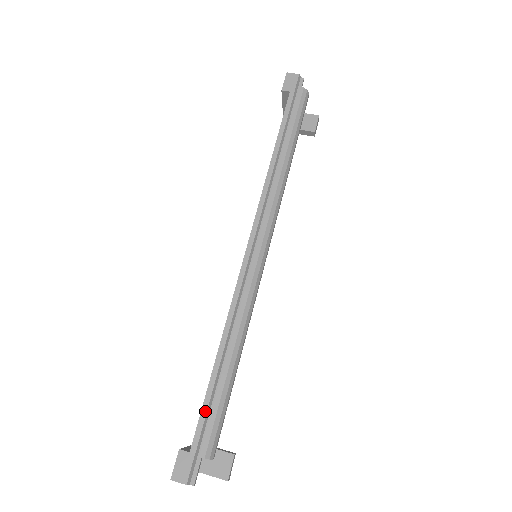
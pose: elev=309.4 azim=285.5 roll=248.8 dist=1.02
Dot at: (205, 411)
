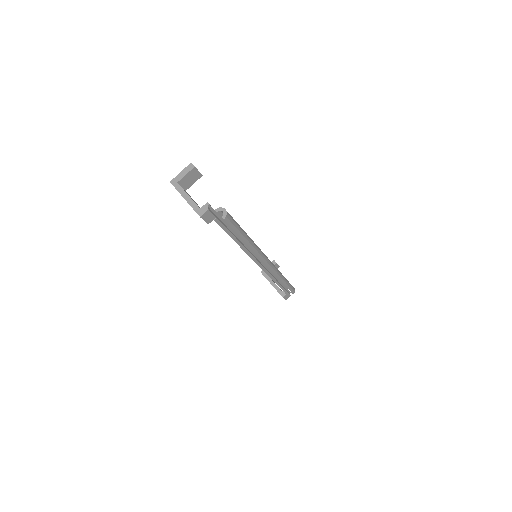
Dot at: (283, 289)
